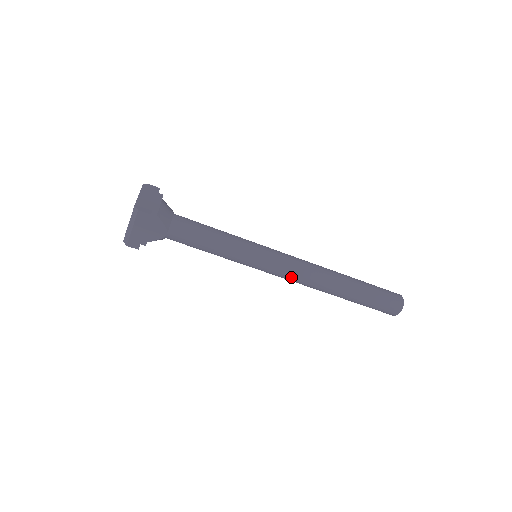
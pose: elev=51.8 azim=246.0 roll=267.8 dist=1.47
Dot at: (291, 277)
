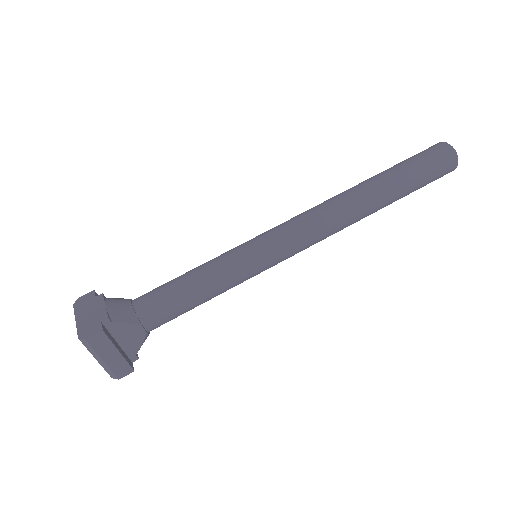
Dot at: (312, 241)
